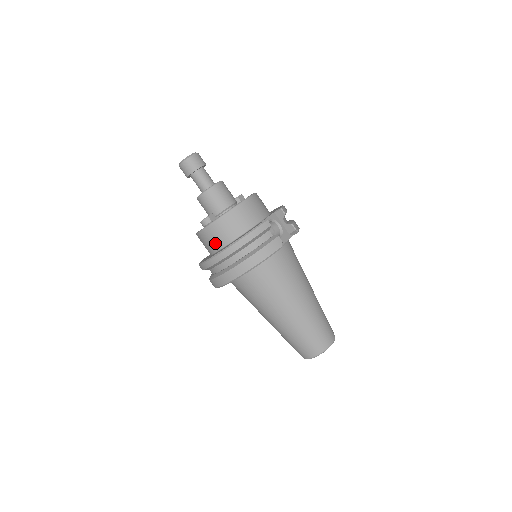
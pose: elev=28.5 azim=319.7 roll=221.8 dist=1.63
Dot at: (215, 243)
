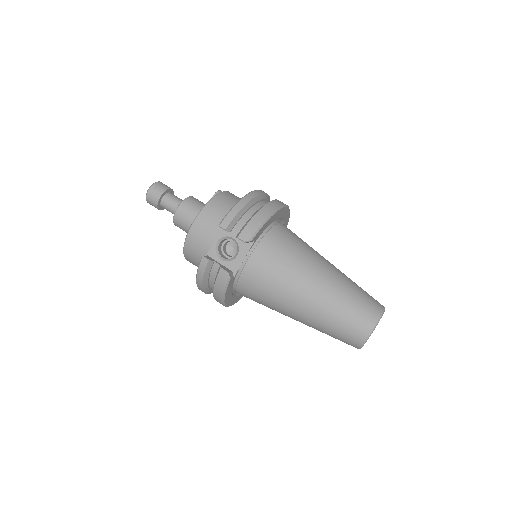
Dot at: occluded
